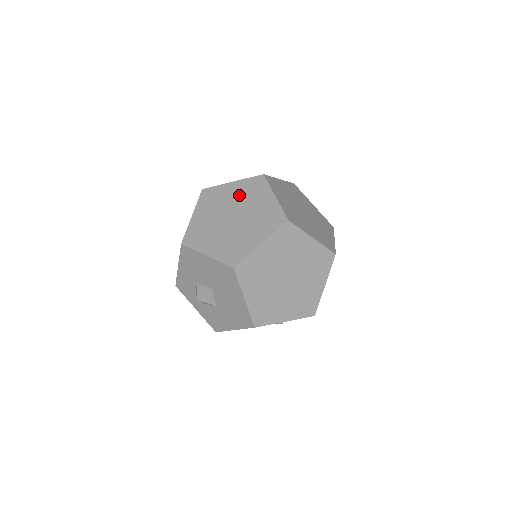
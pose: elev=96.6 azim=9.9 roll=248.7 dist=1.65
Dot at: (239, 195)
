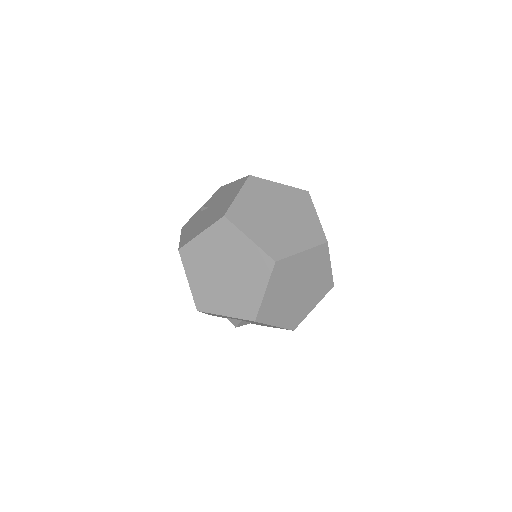
Dot at: (215, 247)
